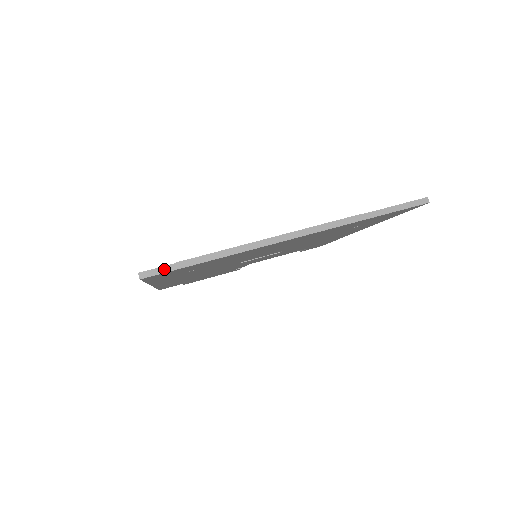
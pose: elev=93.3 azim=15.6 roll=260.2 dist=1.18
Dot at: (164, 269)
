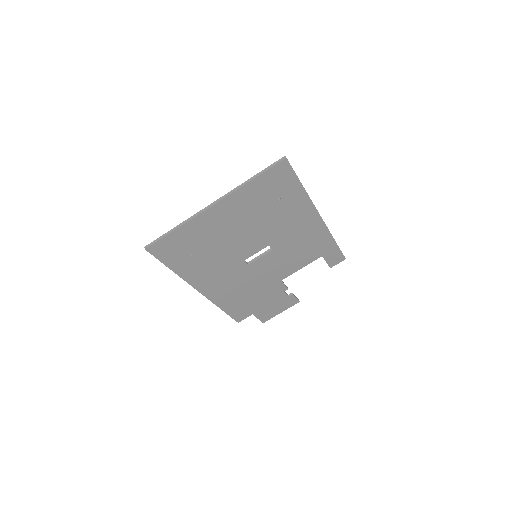
Dot at: (155, 241)
